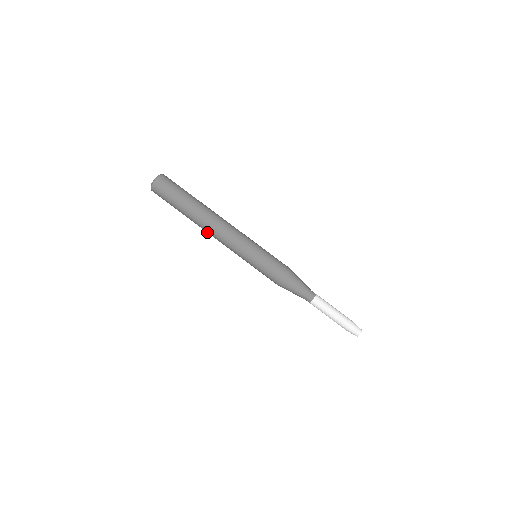
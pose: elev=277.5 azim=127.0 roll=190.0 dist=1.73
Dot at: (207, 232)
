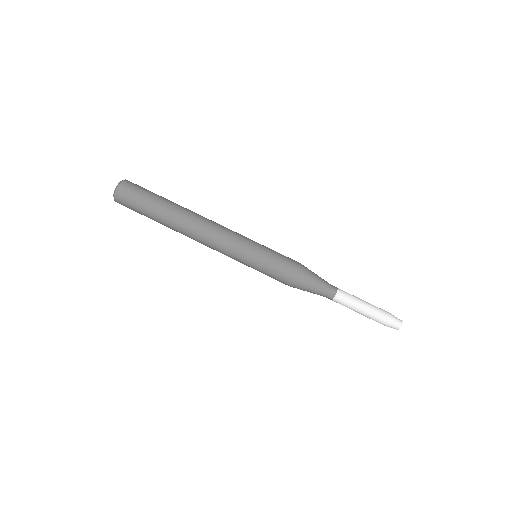
Dot at: (191, 238)
